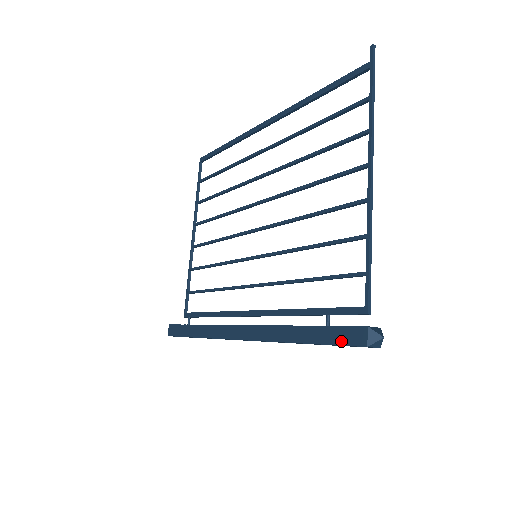
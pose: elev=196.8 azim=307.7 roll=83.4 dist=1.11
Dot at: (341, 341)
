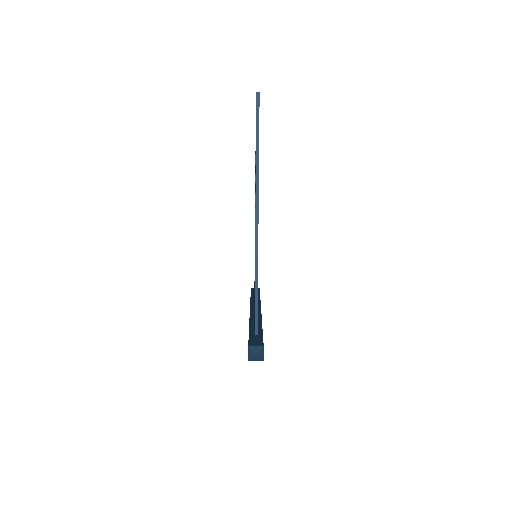
Dot at: occluded
